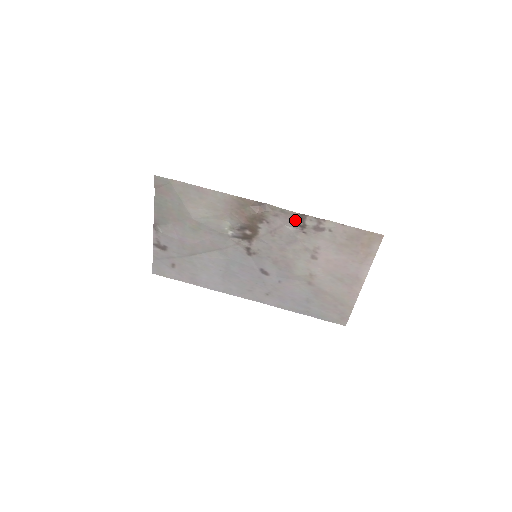
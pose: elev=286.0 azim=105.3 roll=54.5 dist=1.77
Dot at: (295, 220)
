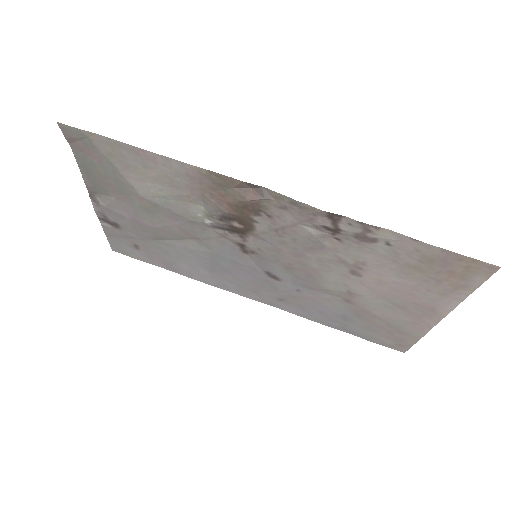
Dot at: (319, 220)
